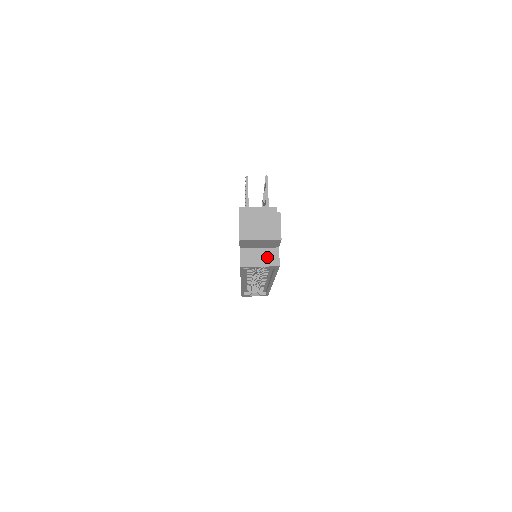
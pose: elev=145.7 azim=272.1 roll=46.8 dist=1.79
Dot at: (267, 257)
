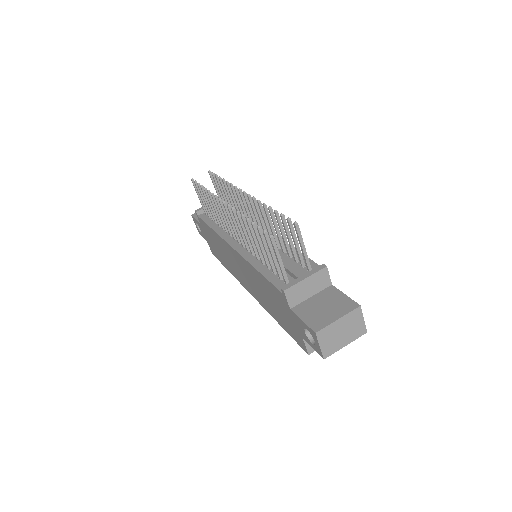
Dot at: occluded
